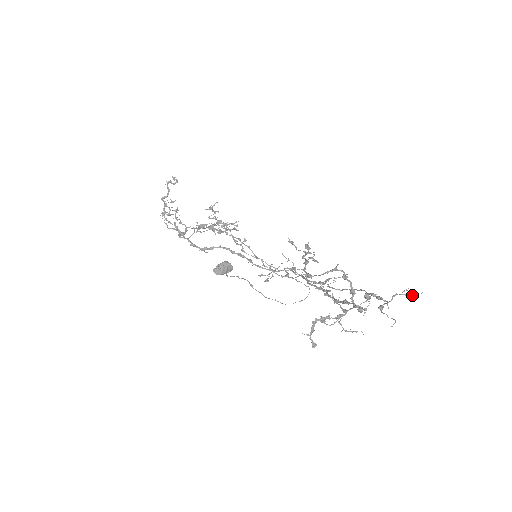
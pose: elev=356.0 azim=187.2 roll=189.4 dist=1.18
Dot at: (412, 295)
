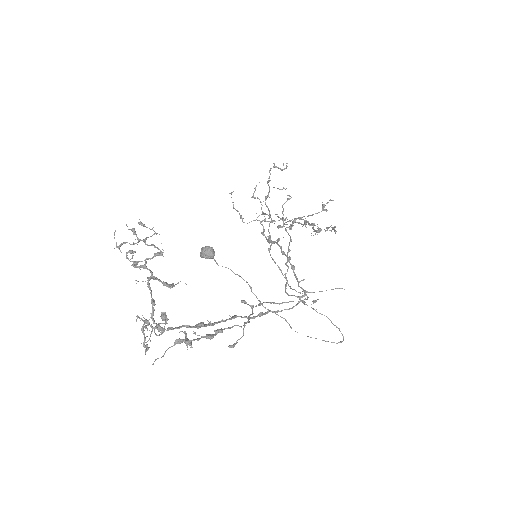
Dot at: (185, 340)
